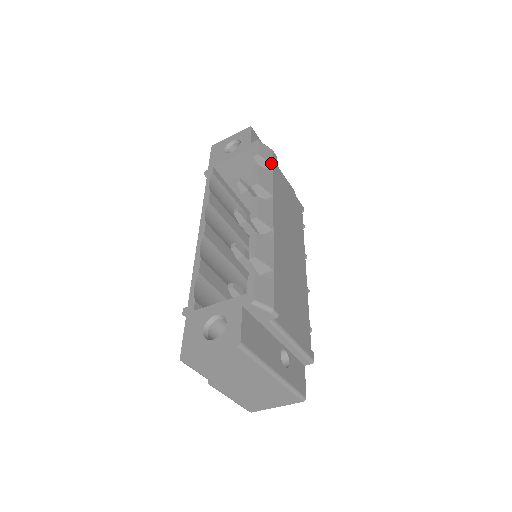
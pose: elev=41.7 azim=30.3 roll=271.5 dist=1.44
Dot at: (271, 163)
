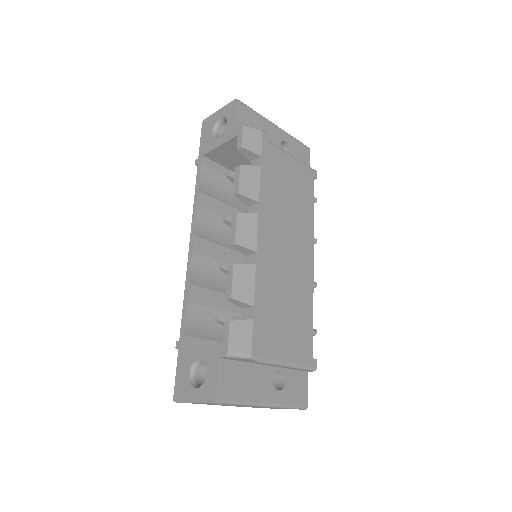
Dot at: (258, 153)
